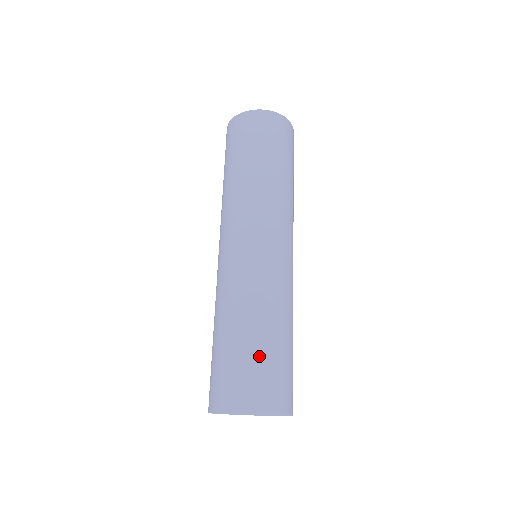
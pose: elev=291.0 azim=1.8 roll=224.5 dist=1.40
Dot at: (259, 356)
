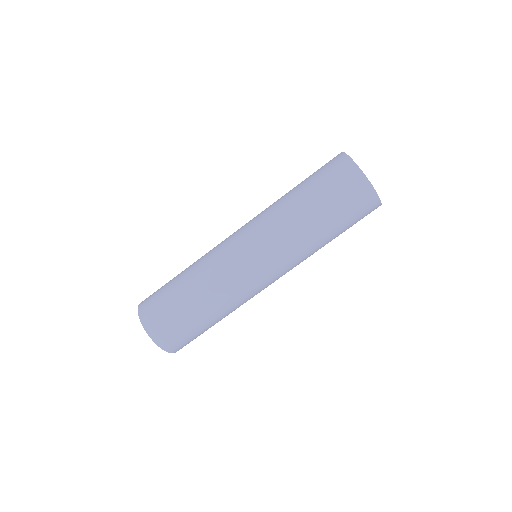
Dot at: (184, 319)
